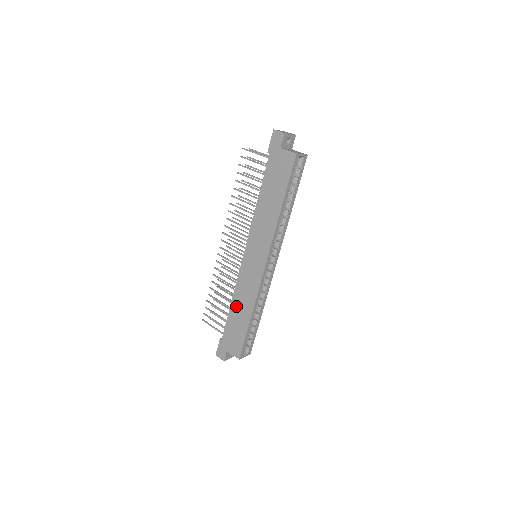
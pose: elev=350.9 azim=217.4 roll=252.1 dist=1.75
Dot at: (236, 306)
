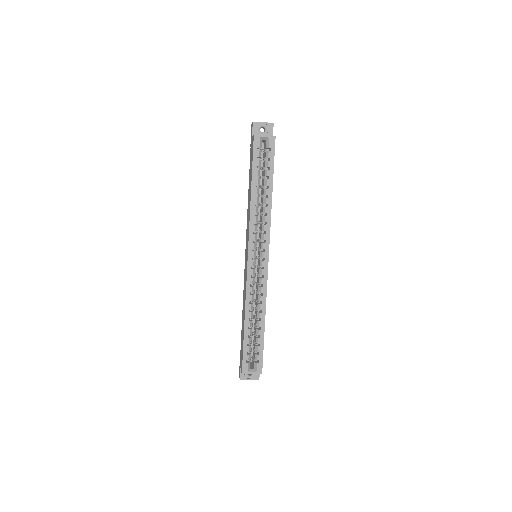
Dot at: occluded
